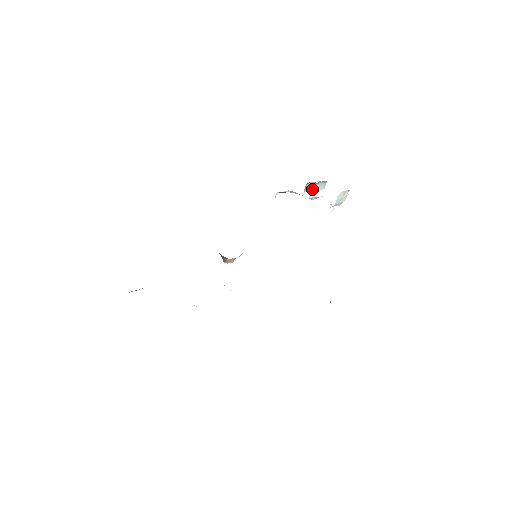
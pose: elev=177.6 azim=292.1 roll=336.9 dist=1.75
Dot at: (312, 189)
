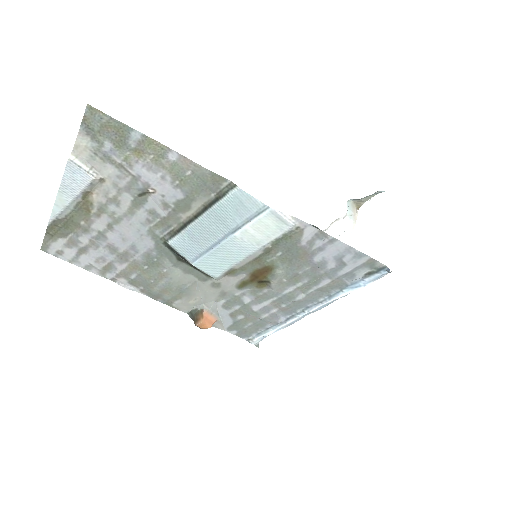
Dot at: occluded
